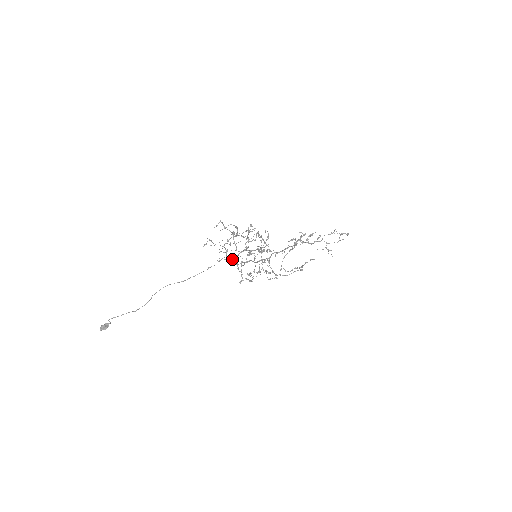
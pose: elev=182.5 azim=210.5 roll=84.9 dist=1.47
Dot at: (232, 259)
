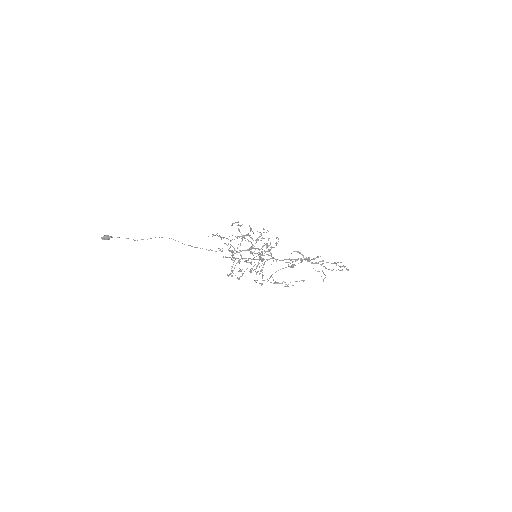
Dot at: (232, 254)
